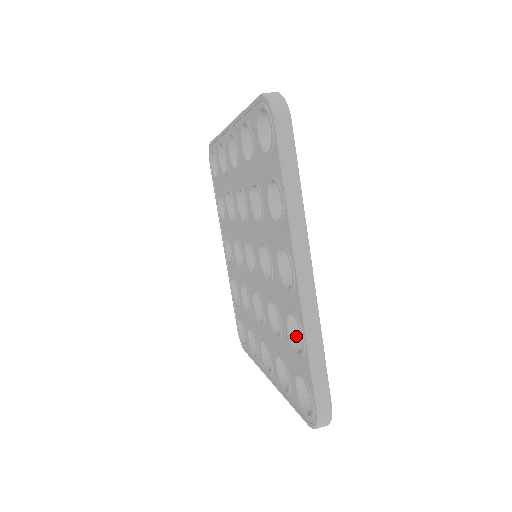
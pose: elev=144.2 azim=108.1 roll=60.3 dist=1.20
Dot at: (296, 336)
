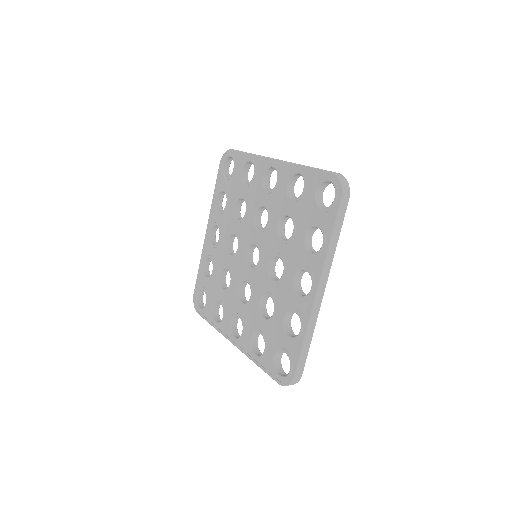
Dot at: occluded
